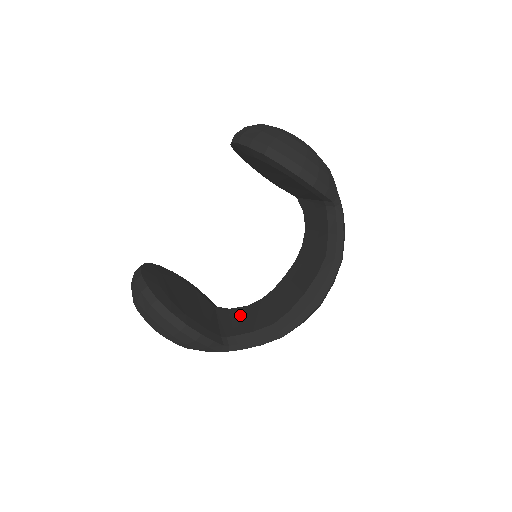
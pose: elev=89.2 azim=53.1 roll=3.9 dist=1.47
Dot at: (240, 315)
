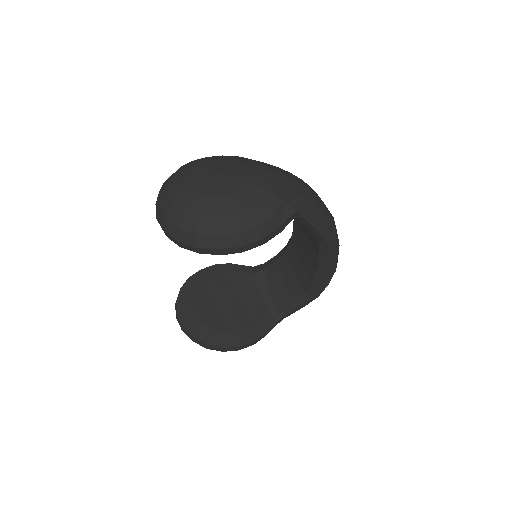
Dot at: (275, 278)
